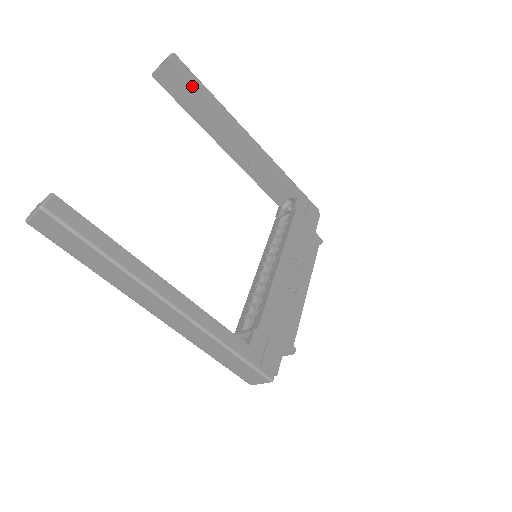
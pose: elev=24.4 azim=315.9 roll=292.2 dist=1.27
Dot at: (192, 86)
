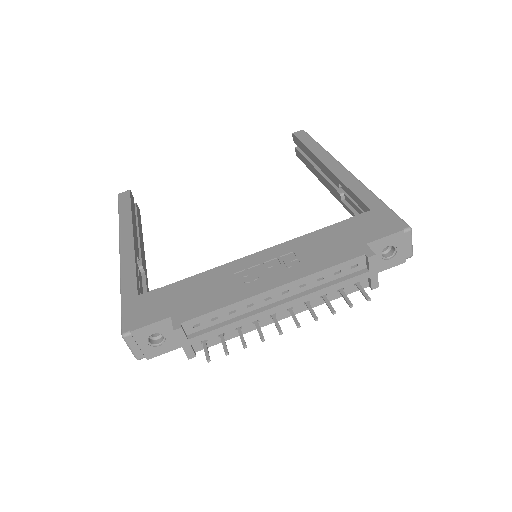
Dot at: (302, 144)
